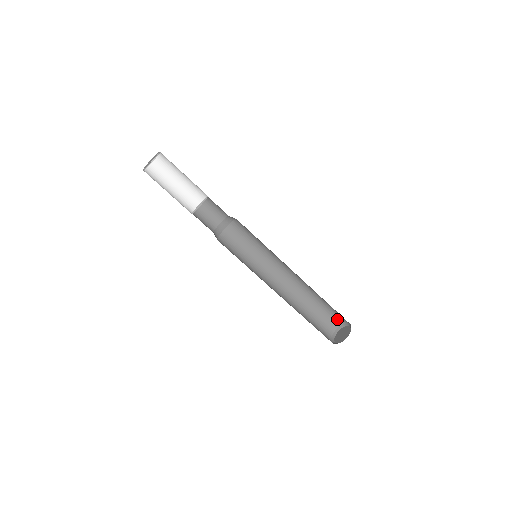
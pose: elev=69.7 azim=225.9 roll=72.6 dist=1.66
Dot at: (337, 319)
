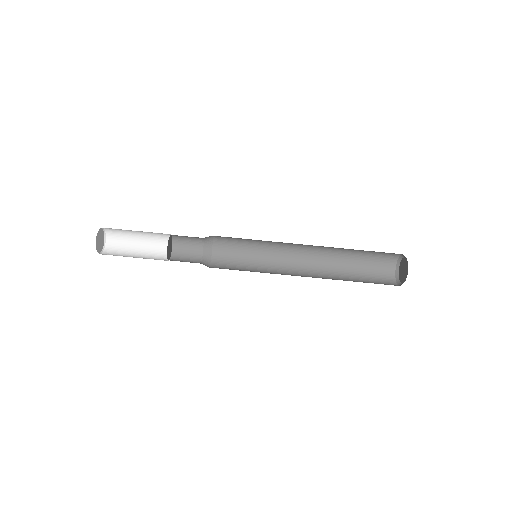
Dot at: (390, 254)
